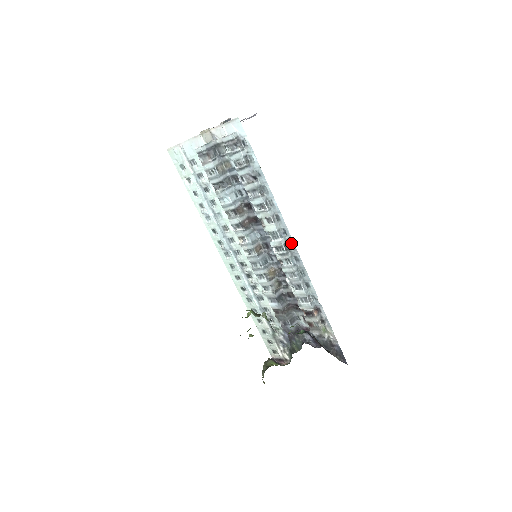
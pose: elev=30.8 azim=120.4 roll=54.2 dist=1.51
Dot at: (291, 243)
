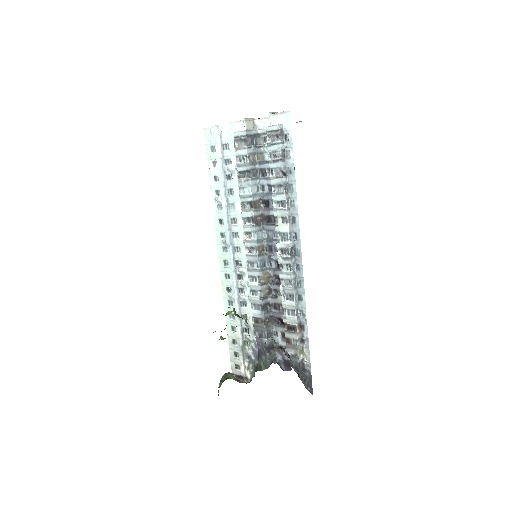
Dot at: (298, 249)
